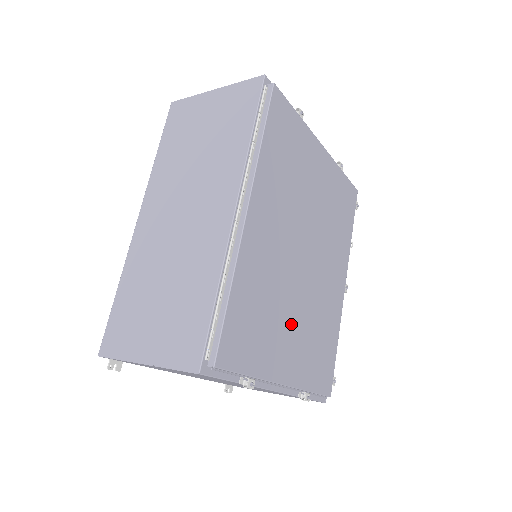
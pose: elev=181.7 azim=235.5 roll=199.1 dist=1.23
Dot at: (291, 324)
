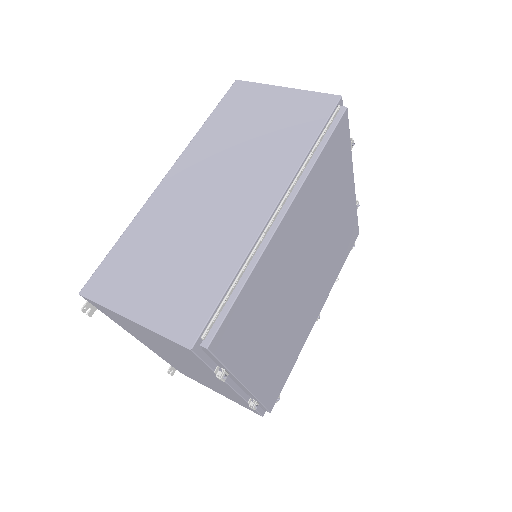
Dot at: (272, 333)
